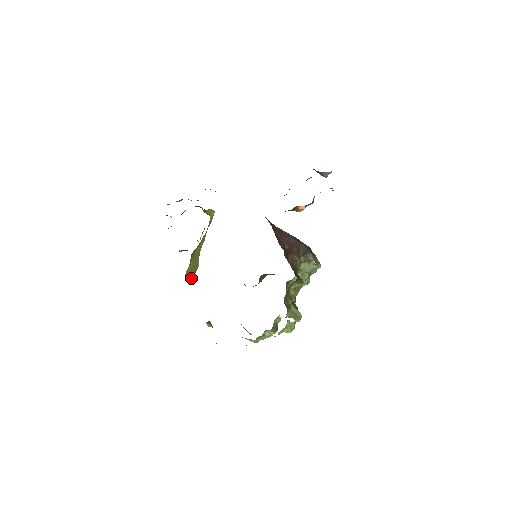
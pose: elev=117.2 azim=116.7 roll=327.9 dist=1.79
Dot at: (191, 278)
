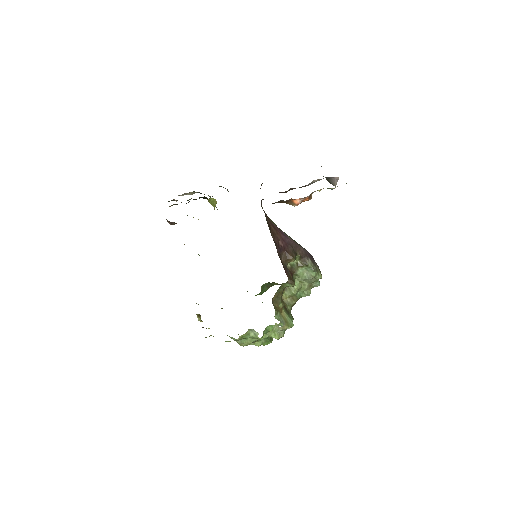
Dot at: occluded
